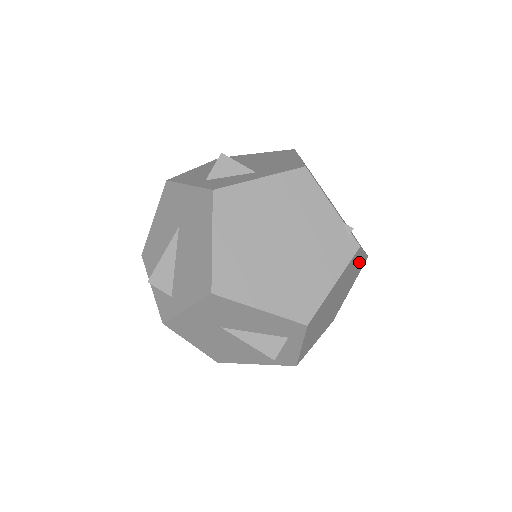
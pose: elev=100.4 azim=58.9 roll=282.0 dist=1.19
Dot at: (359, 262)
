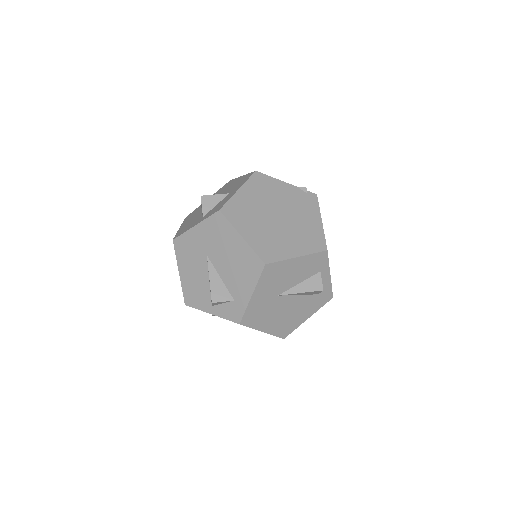
Dot at: occluded
